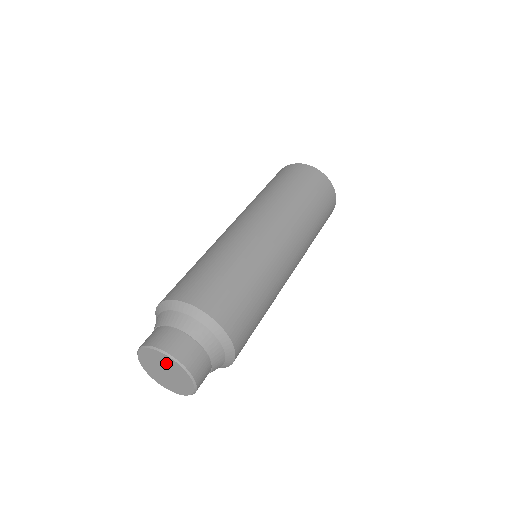
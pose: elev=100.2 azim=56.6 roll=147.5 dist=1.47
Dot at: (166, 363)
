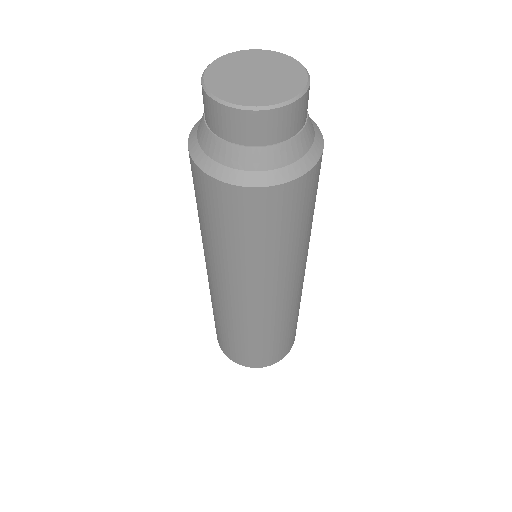
Dot at: (256, 61)
